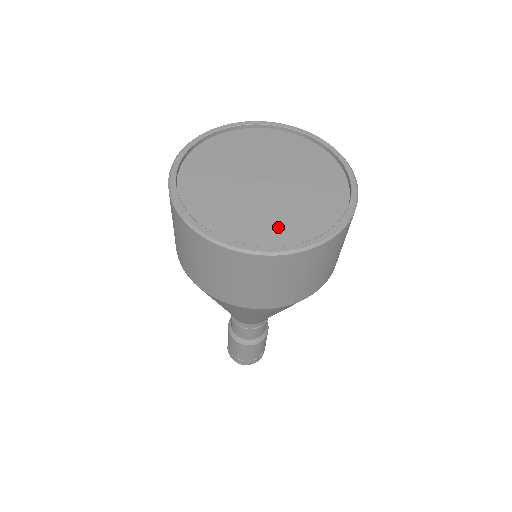
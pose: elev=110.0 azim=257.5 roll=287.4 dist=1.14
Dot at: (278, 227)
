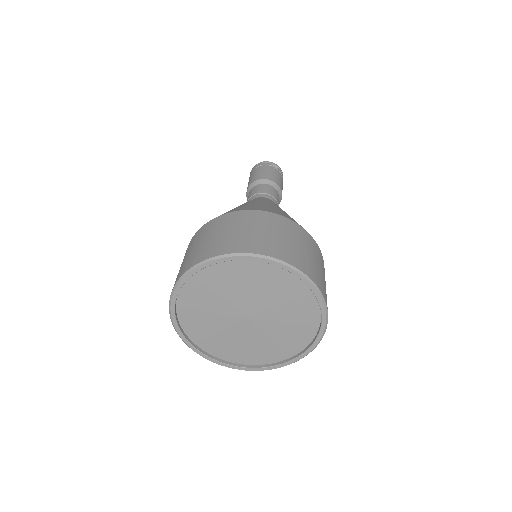
Dot at: (243, 352)
